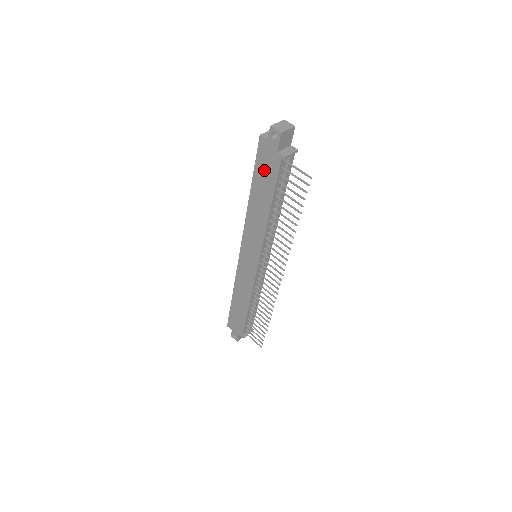
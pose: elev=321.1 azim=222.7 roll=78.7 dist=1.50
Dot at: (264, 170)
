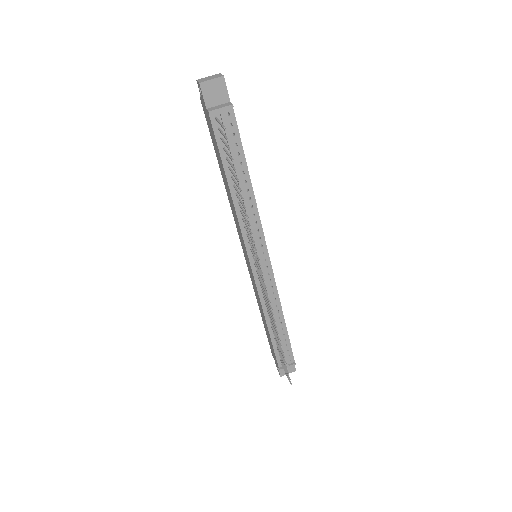
Dot at: (213, 137)
